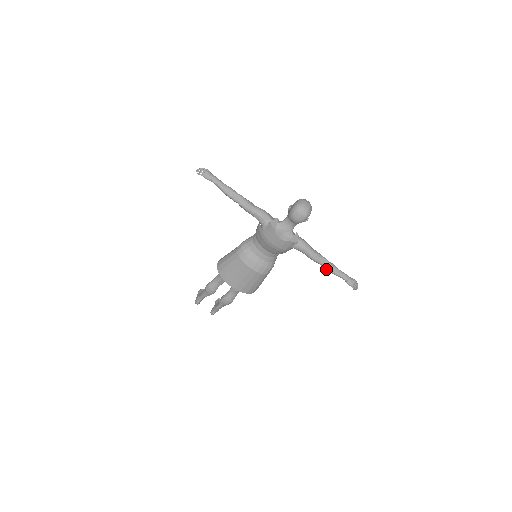
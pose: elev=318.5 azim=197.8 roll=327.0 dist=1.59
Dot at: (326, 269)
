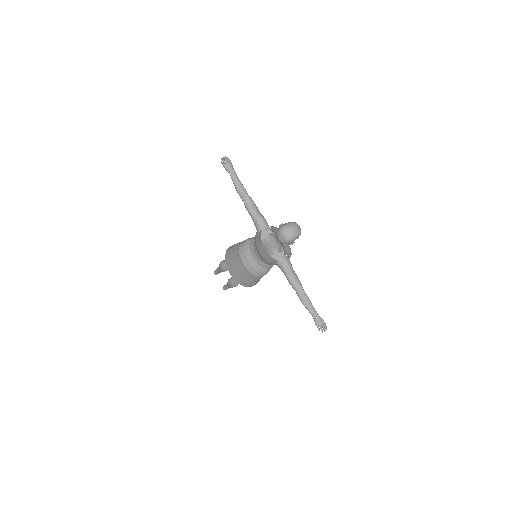
Dot at: (299, 298)
